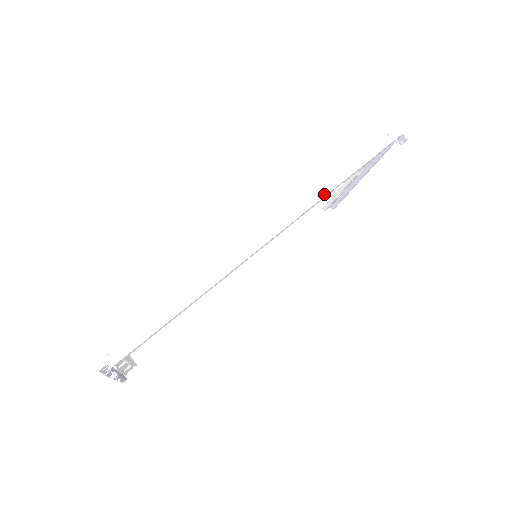
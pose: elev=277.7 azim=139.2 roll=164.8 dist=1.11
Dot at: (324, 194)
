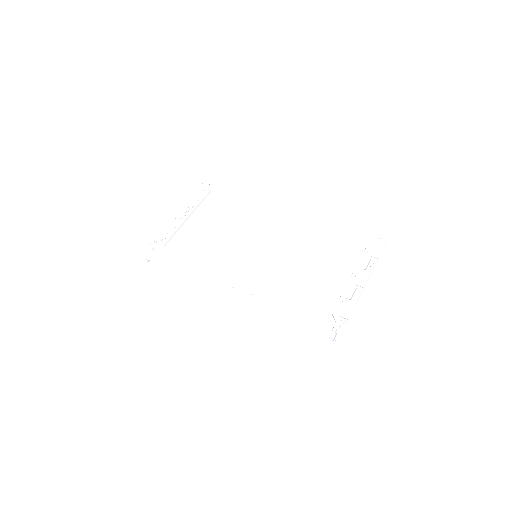
Dot at: (267, 306)
